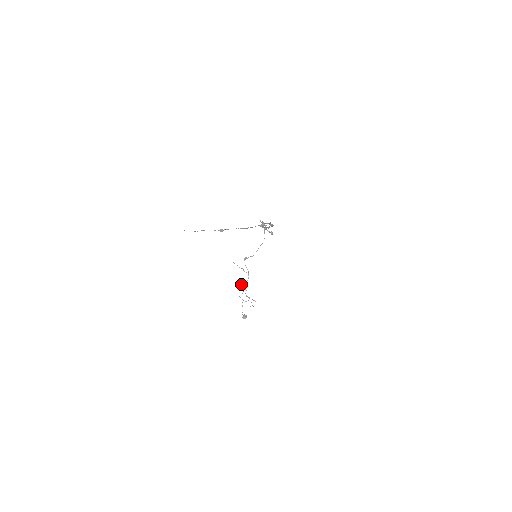
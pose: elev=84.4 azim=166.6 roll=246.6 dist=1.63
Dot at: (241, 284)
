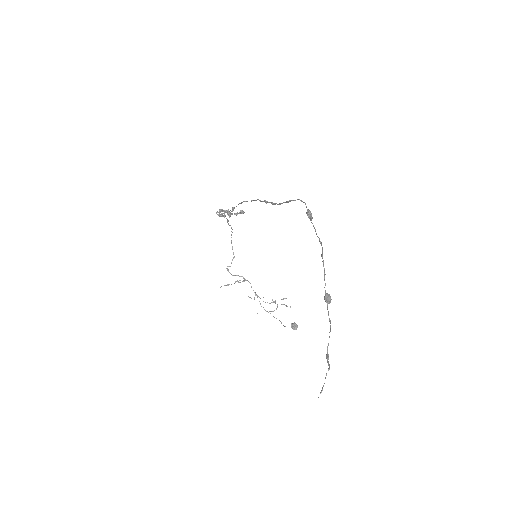
Dot at: occluded
